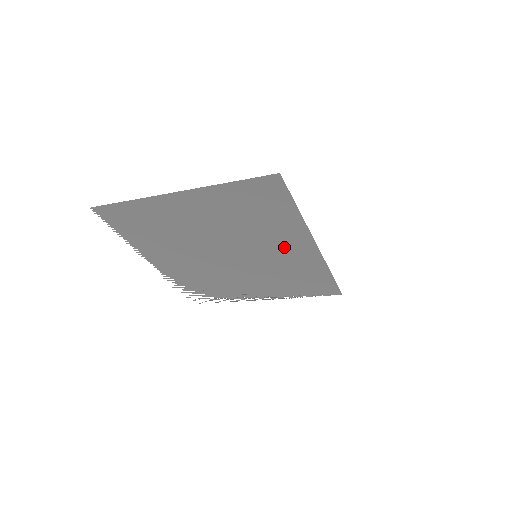
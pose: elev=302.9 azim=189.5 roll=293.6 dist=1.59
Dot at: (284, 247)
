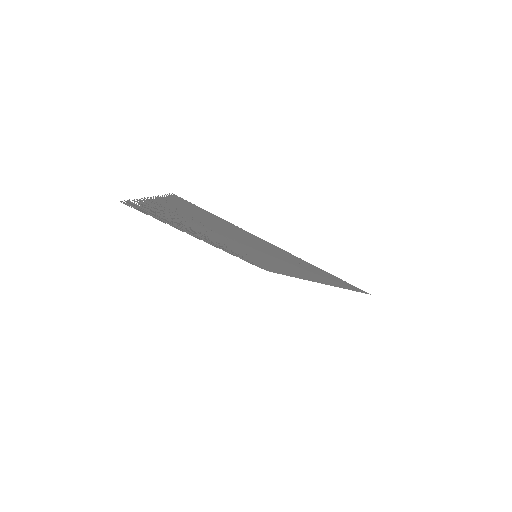
Dot at: (287, 269)
